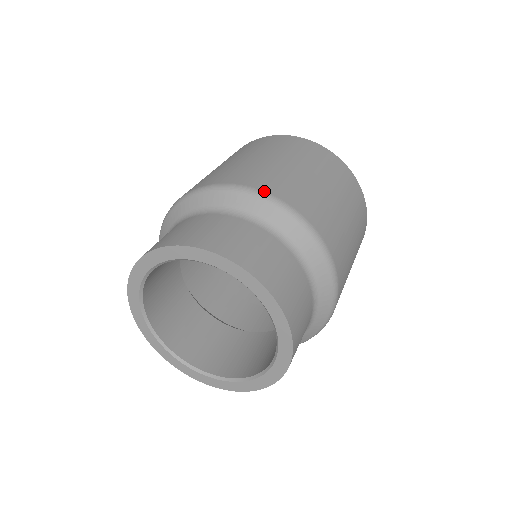
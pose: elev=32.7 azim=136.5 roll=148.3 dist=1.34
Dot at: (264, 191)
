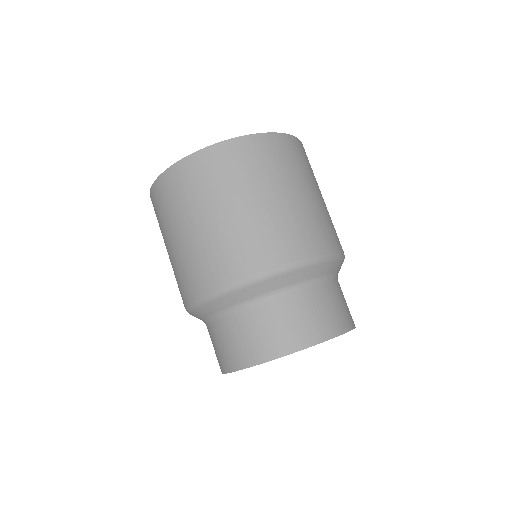
Dot at: (254, 275)
